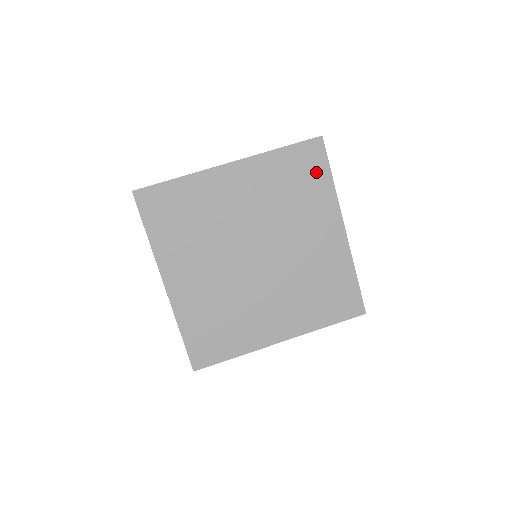
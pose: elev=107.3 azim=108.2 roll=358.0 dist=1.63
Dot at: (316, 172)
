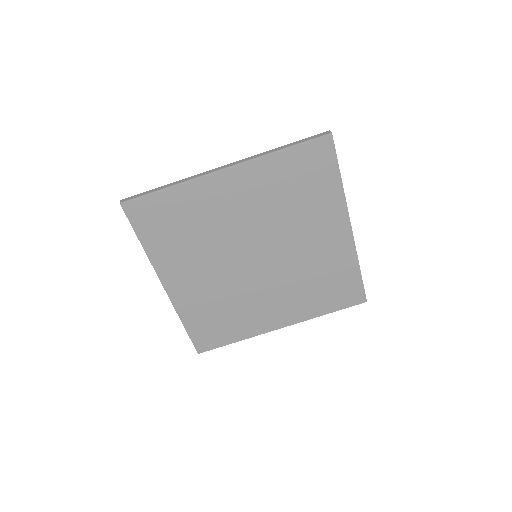
Dot at: (323, 172)
